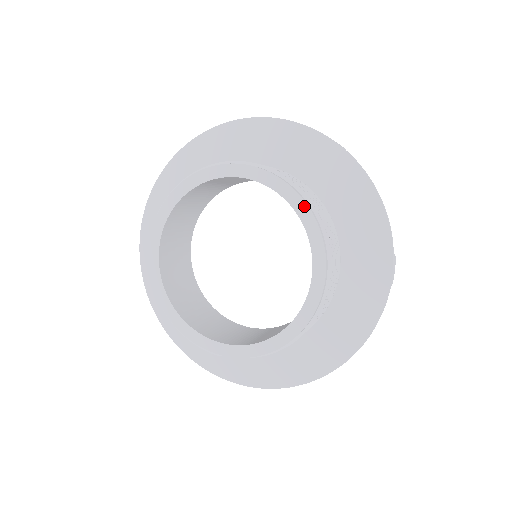
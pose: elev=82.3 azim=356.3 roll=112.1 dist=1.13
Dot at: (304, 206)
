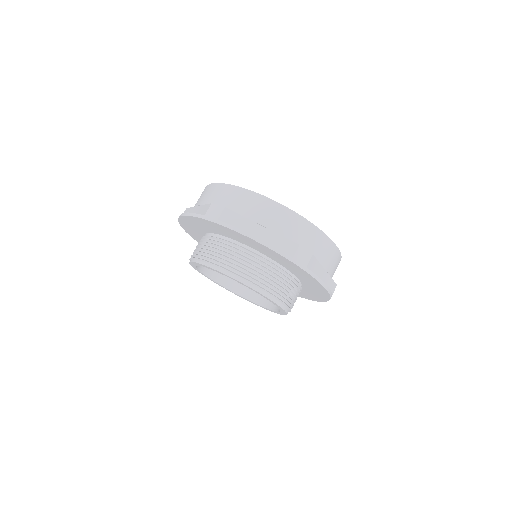
Dot at: occluded
